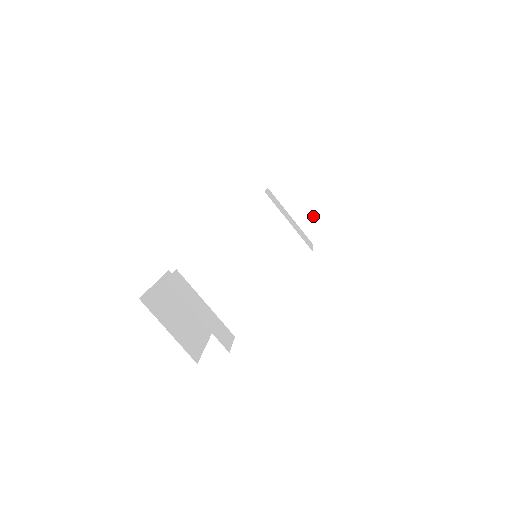
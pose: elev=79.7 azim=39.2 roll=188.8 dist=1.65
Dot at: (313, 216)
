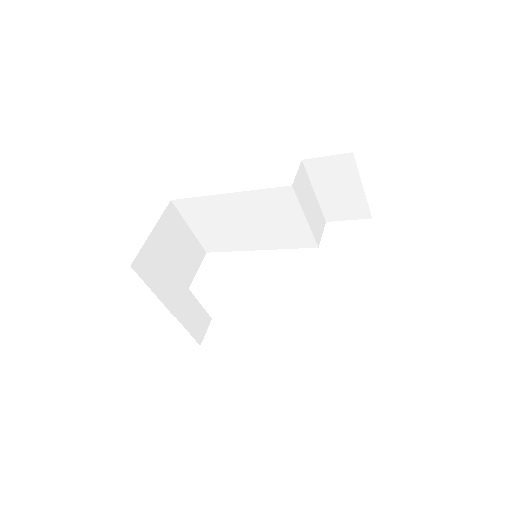
Dot at: (338, 202)
